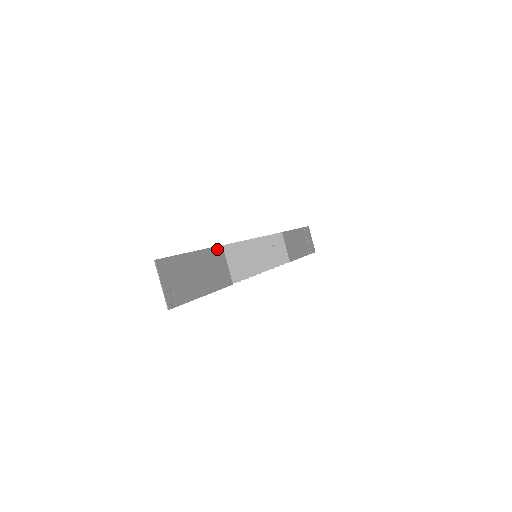
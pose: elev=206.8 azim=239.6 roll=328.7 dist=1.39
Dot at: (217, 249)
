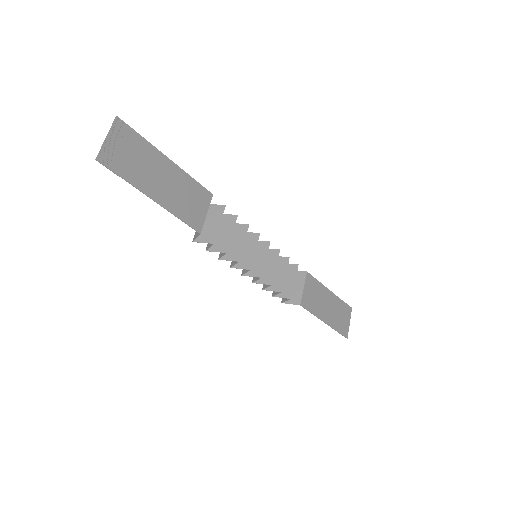
Dot at: (204, 190)
